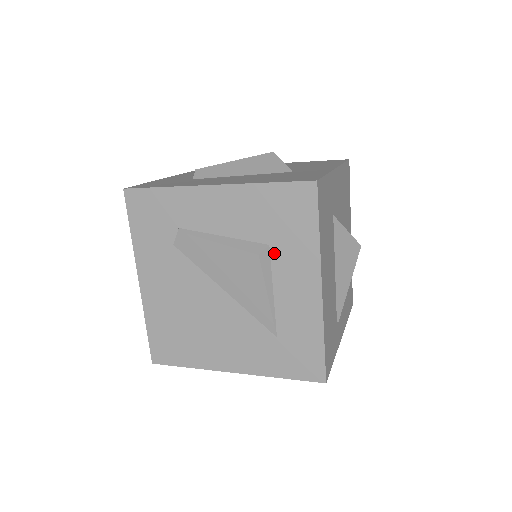
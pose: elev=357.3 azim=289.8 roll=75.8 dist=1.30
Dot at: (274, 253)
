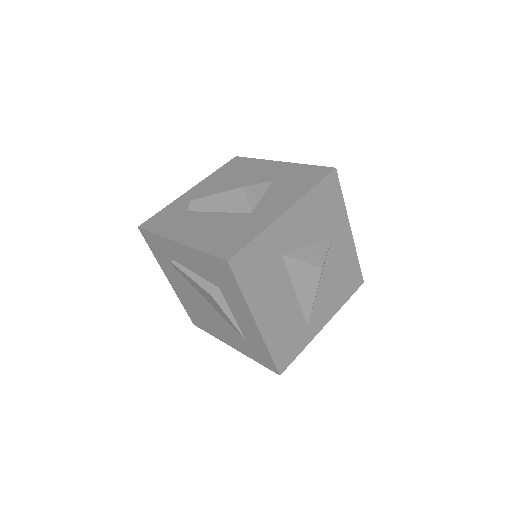
Dot at: (224, 294)
